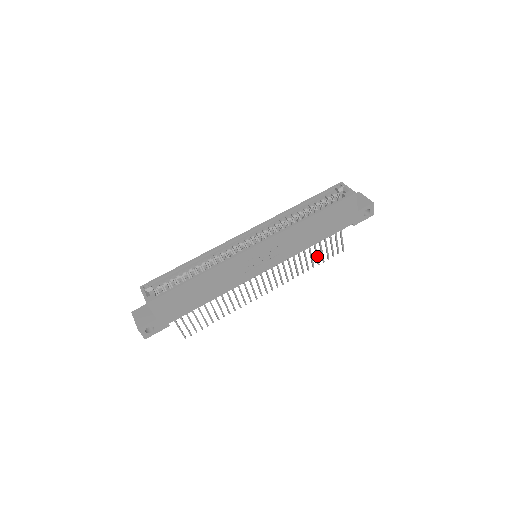
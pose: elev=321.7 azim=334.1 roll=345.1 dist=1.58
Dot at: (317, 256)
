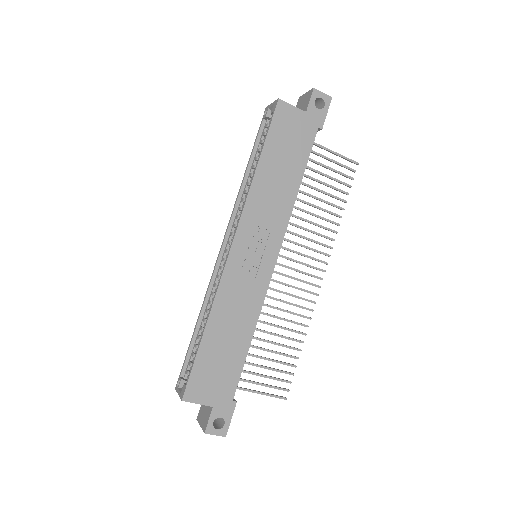
Dot at: (332, 196)
